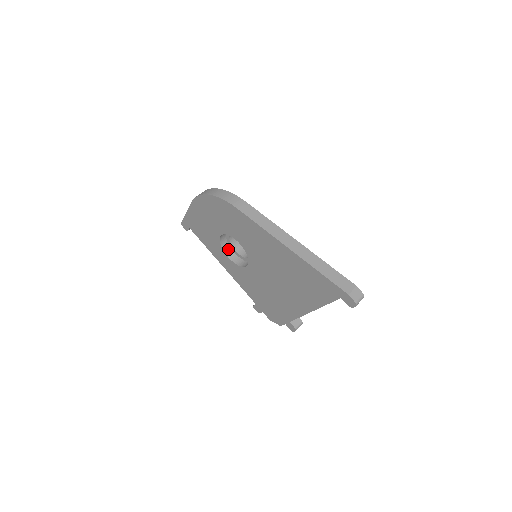
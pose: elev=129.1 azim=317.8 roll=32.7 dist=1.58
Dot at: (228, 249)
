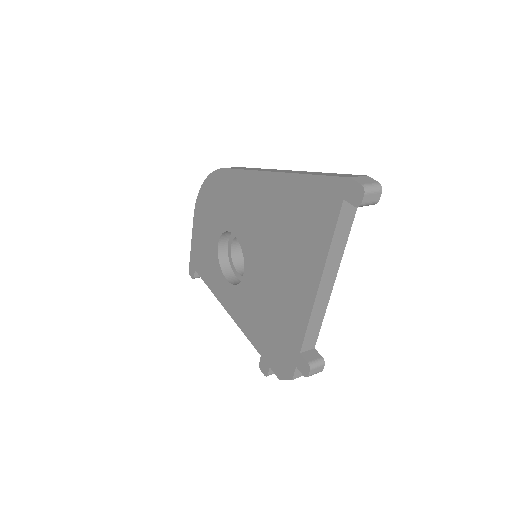
Dot at: (230, 273)
